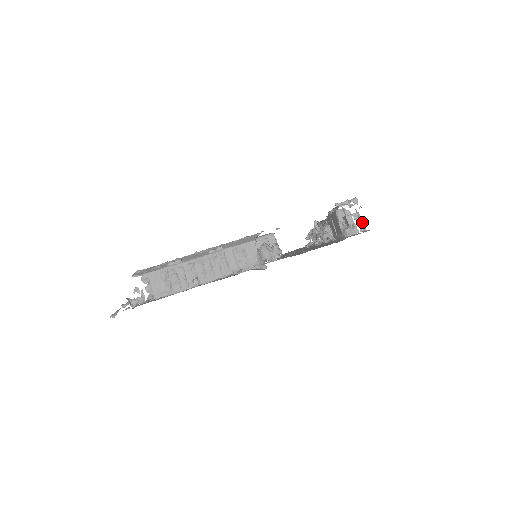
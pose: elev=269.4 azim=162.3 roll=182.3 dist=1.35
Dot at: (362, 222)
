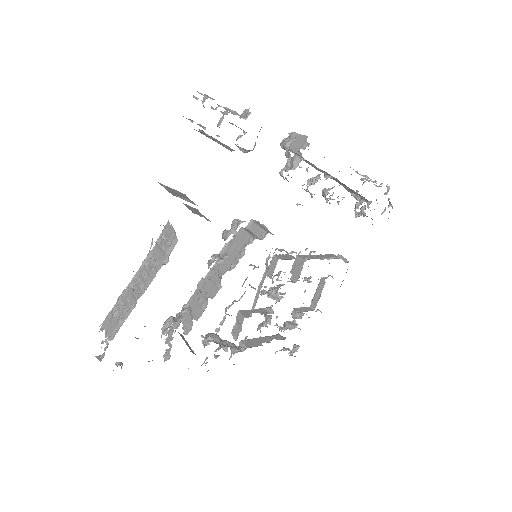
Dot at: (246, 112)
